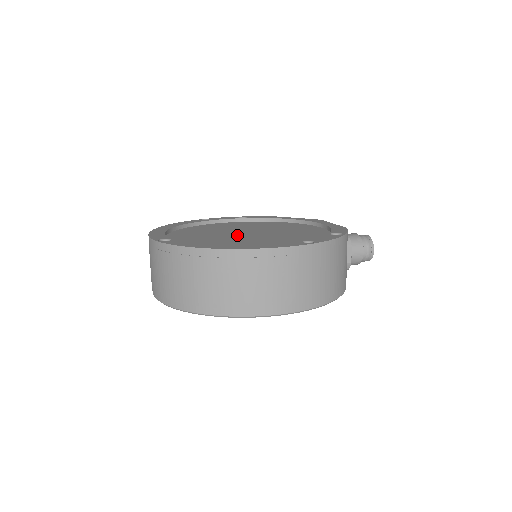
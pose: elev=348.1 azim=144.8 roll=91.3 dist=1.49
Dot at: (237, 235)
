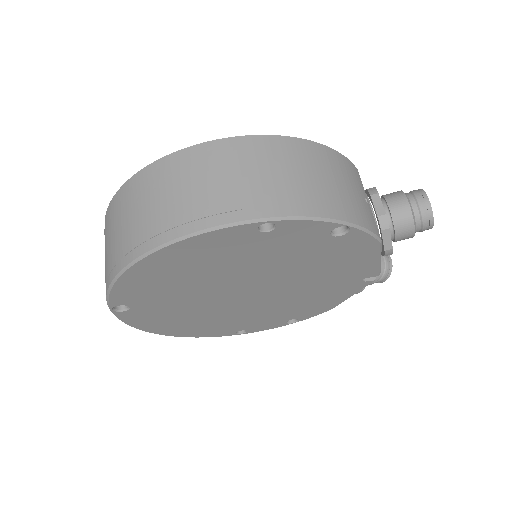
Dot at: occluded
